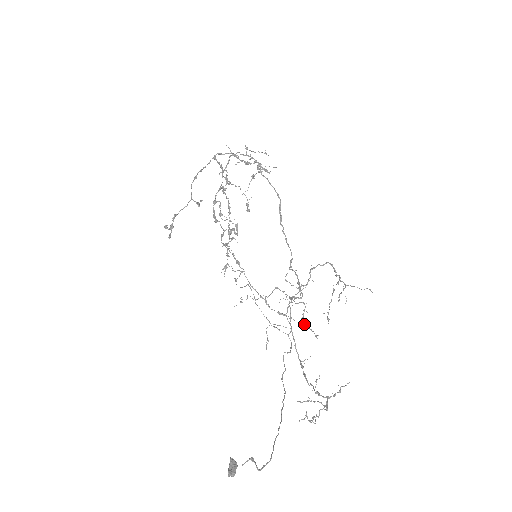
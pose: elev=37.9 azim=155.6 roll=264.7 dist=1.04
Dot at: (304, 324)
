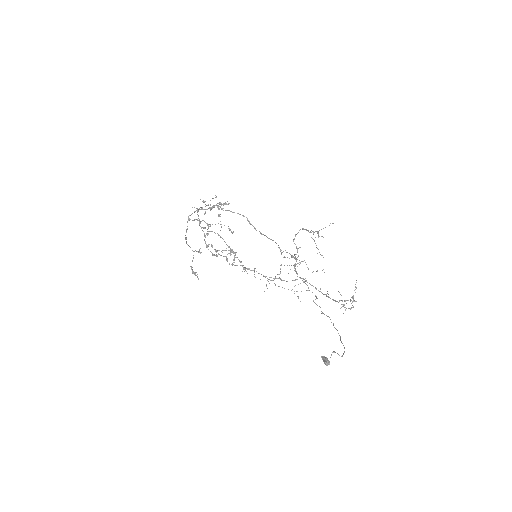
Dot at: (312, 272)
